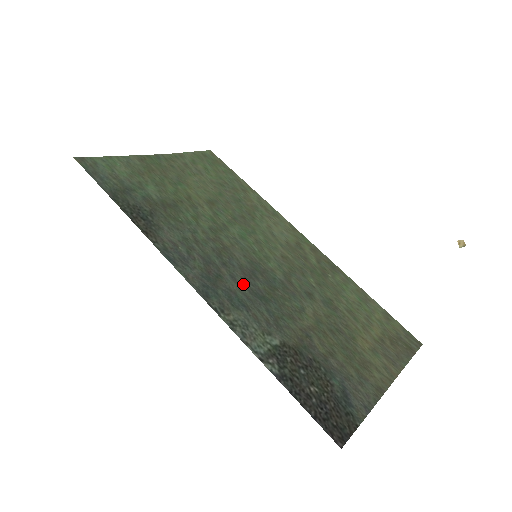
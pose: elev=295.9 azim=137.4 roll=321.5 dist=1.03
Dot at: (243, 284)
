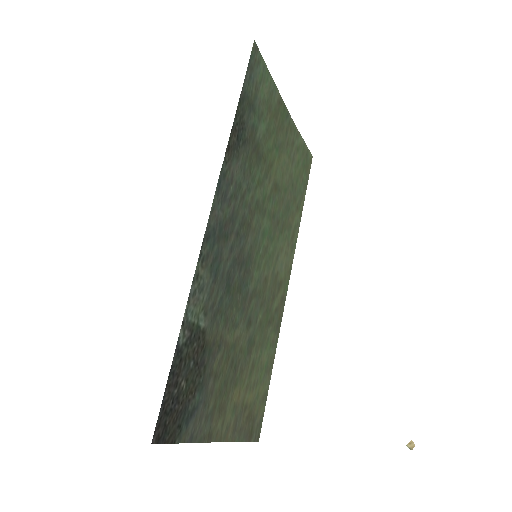
Dot at: (231, 262)
